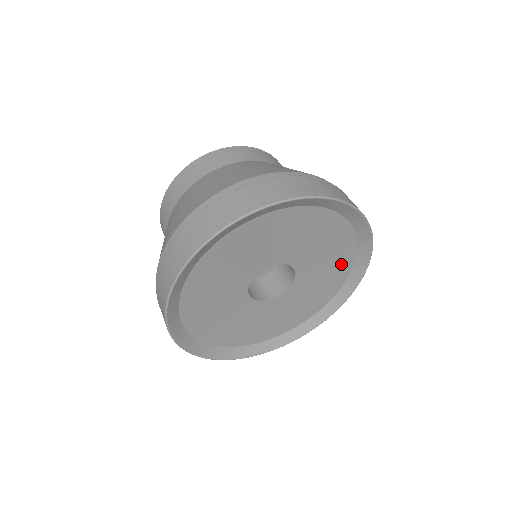
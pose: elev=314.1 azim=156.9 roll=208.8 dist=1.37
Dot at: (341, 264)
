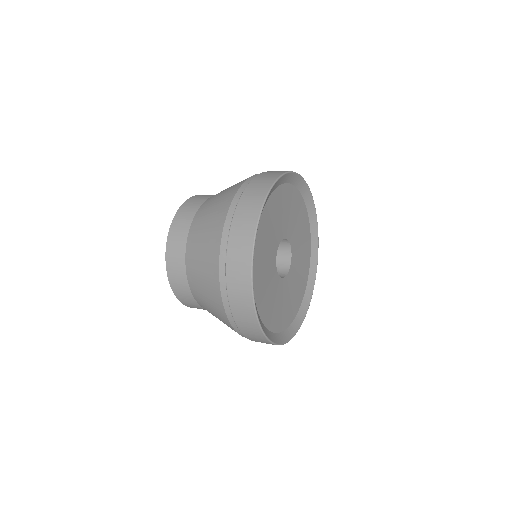
Dot at: (305, 231)
